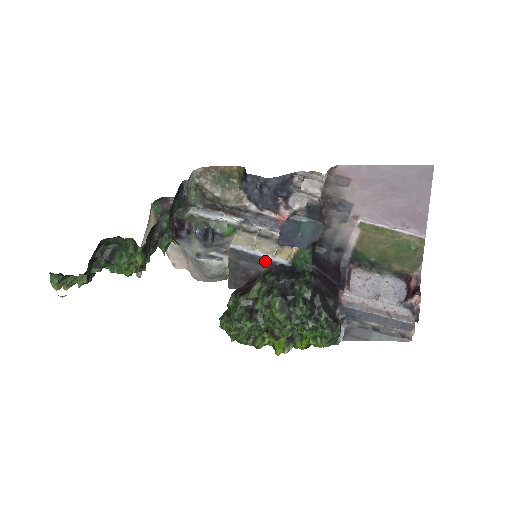
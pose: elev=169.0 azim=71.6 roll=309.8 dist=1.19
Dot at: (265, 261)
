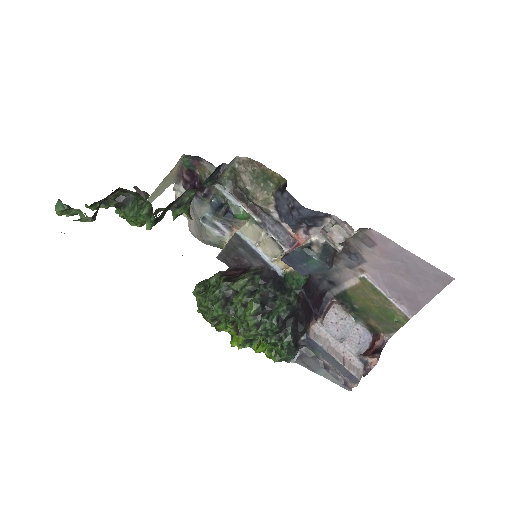
Dot at: (262, 260)
